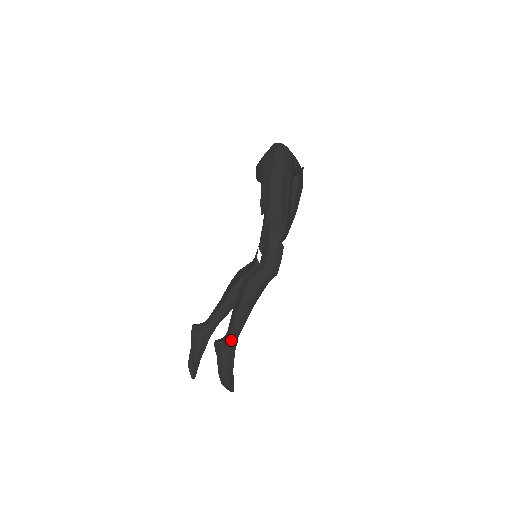
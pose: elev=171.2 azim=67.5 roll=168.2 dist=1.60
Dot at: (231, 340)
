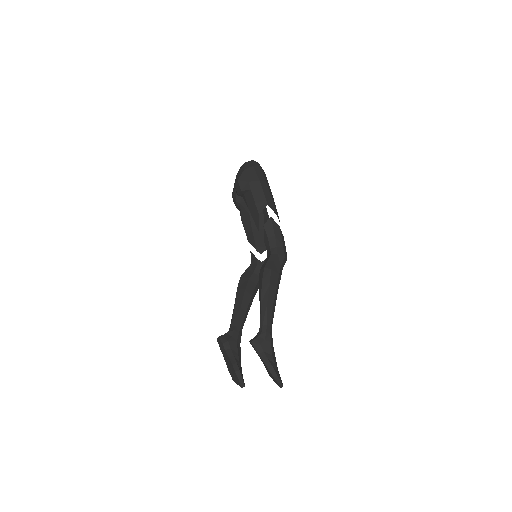
Dot at: (268, 331)
